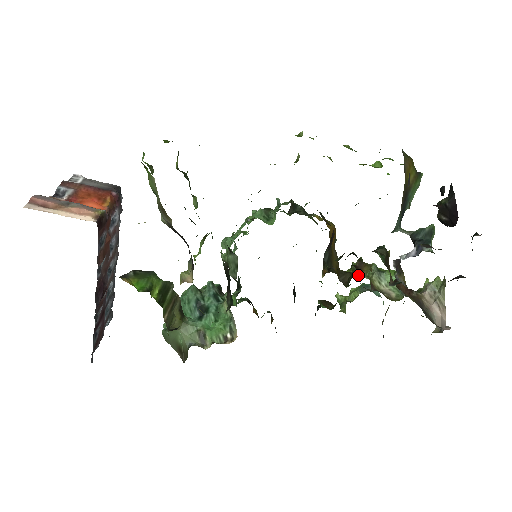
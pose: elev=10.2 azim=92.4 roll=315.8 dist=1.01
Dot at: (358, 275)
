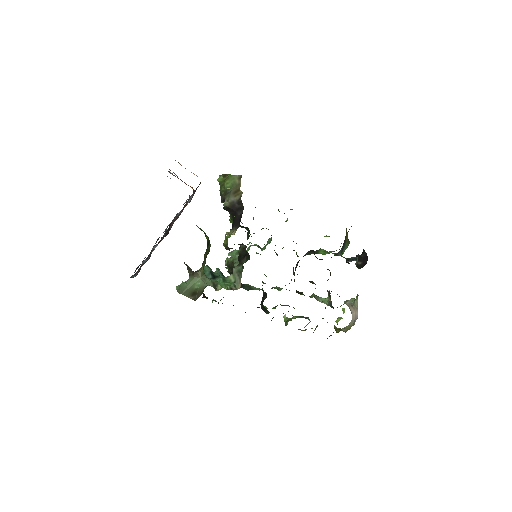
Dot at: occluded
